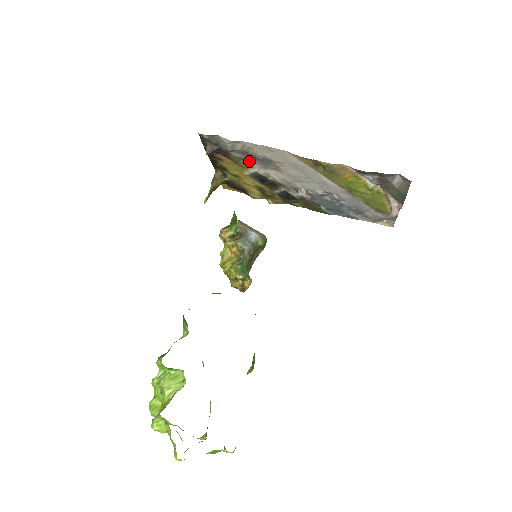
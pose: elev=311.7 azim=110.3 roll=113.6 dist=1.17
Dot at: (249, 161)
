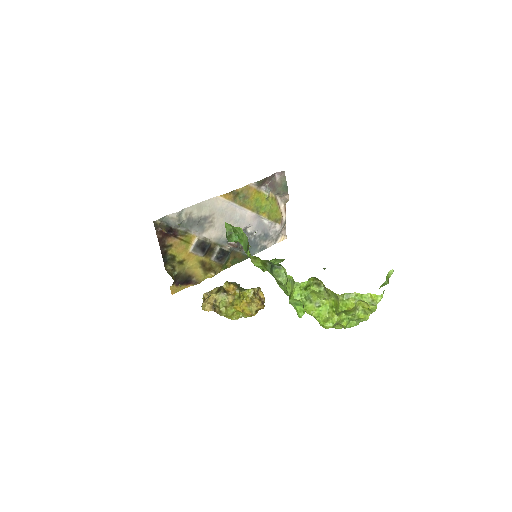
Dot at: (191, 232)
